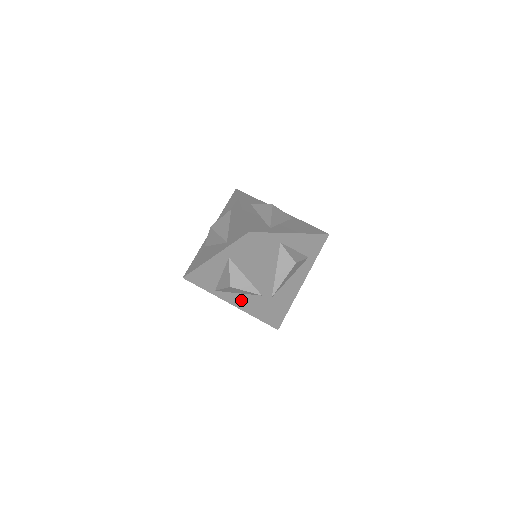
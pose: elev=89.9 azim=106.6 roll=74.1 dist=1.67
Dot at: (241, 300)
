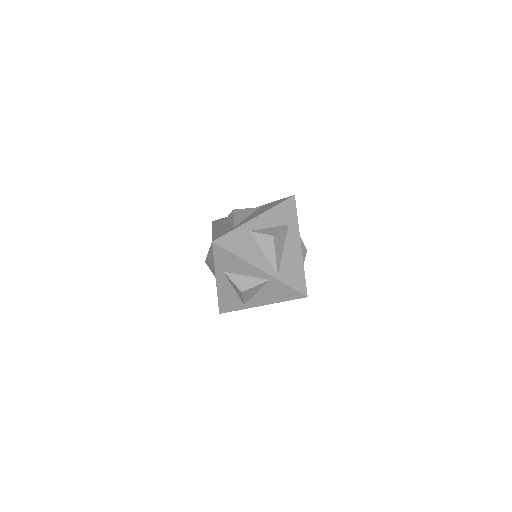
Dot at: (264, 296)
